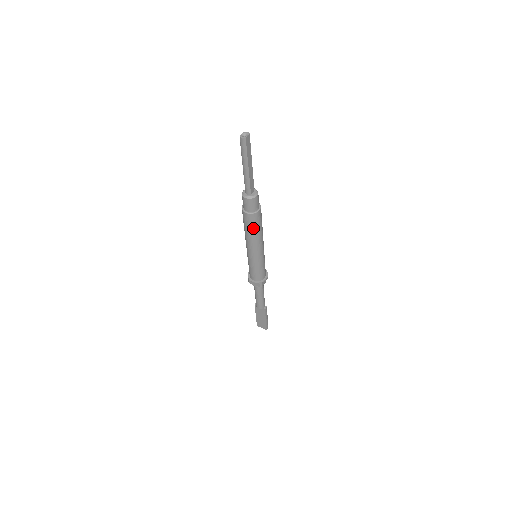
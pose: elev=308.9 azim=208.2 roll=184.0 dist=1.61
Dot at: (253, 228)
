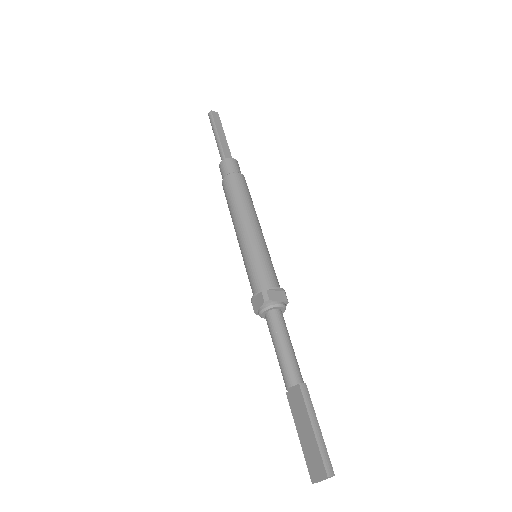
Dot at: (233, 194)
